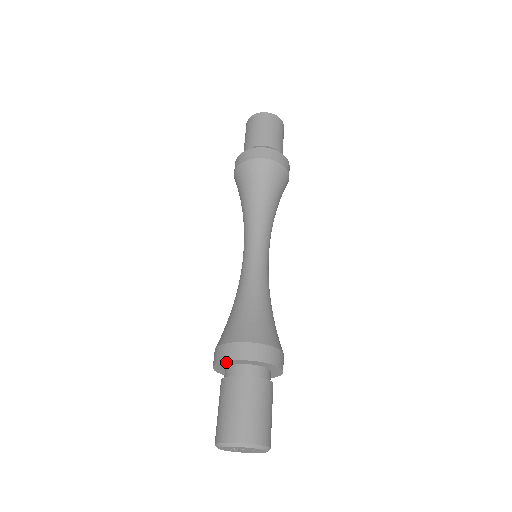
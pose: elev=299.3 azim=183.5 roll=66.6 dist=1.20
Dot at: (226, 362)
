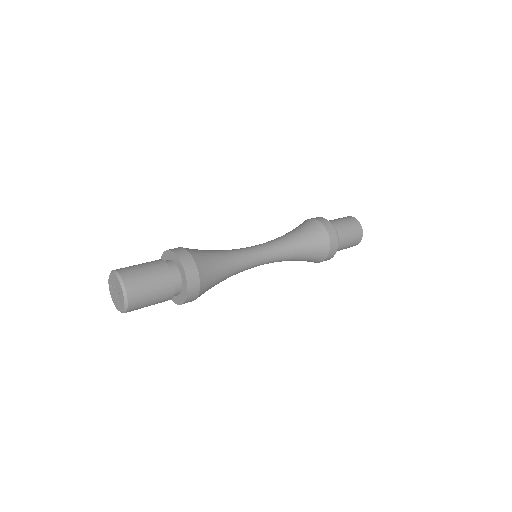
Dot at: (165, 255)
